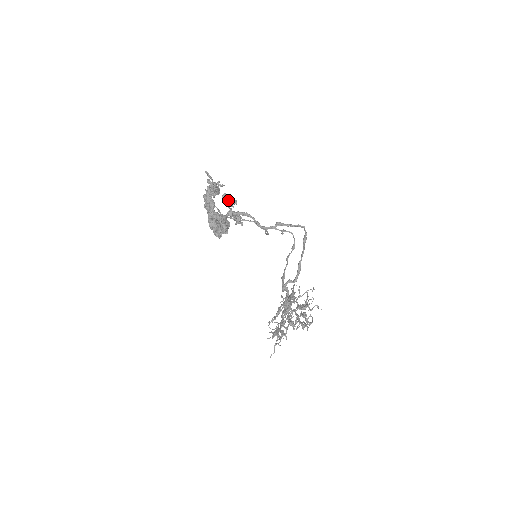
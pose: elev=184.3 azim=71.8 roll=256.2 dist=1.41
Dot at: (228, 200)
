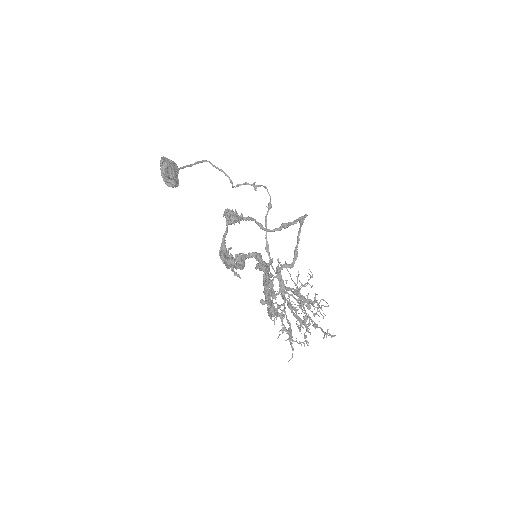
Dot at: (236, 220)
